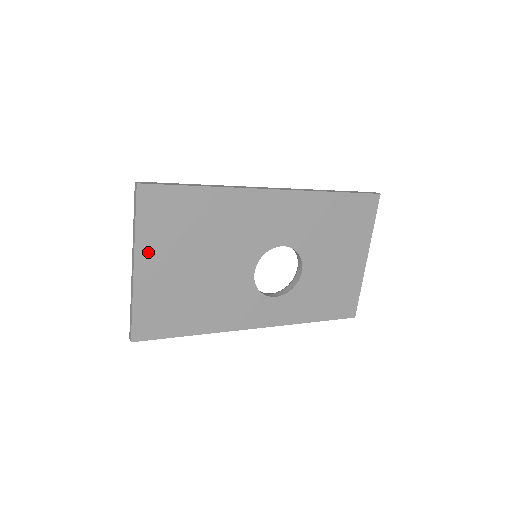
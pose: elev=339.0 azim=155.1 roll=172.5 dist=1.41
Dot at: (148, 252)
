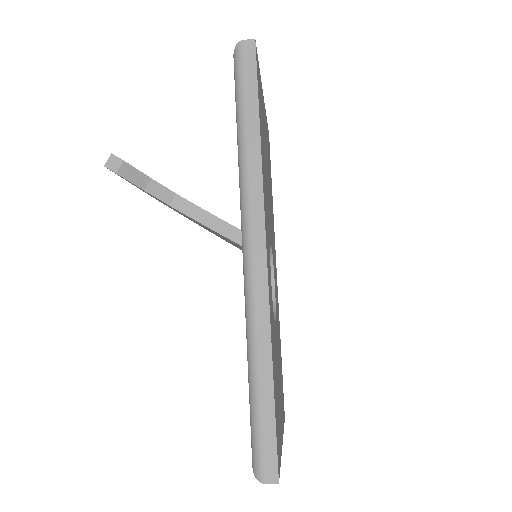
Dot at: (265, 119)
